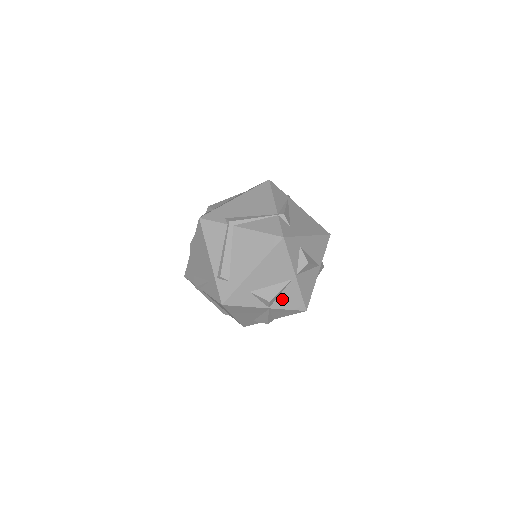
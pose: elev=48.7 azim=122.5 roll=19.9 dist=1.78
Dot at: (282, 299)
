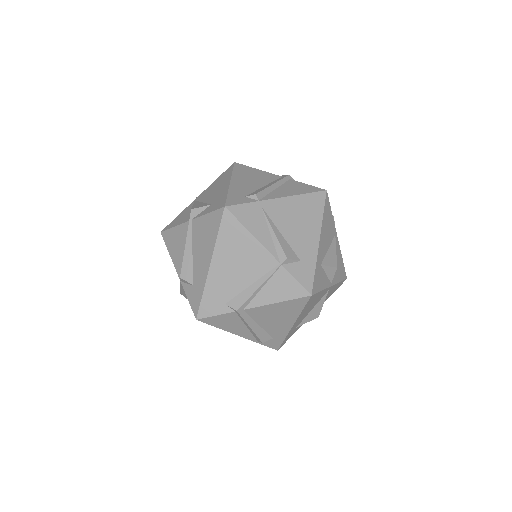
Dot at: occluded
